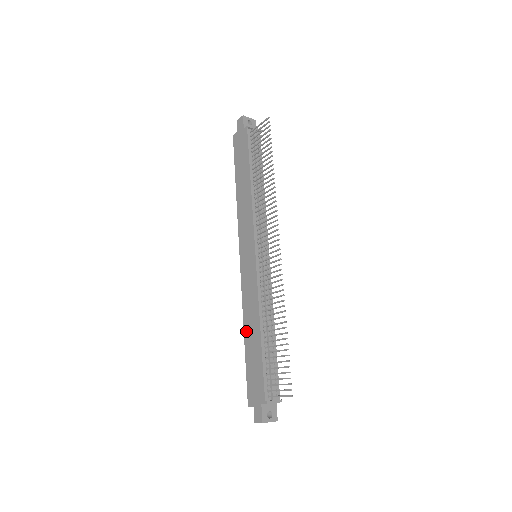
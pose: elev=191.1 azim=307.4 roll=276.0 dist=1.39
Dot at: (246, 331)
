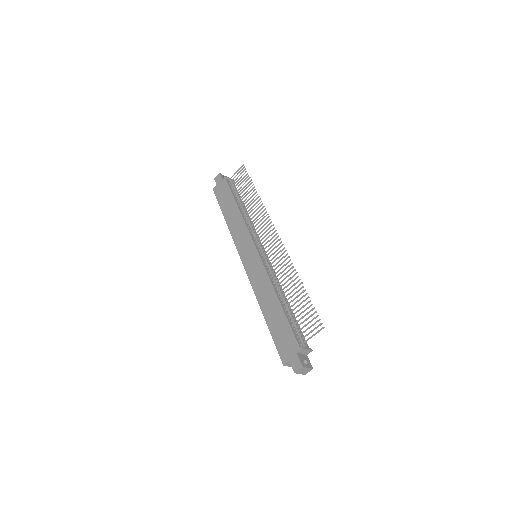
Dot at: (264, 309)
